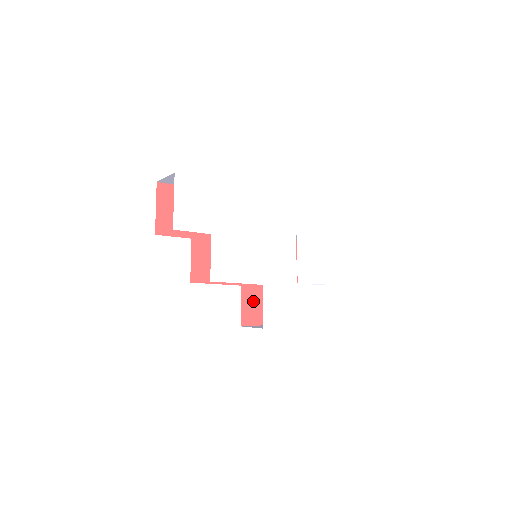
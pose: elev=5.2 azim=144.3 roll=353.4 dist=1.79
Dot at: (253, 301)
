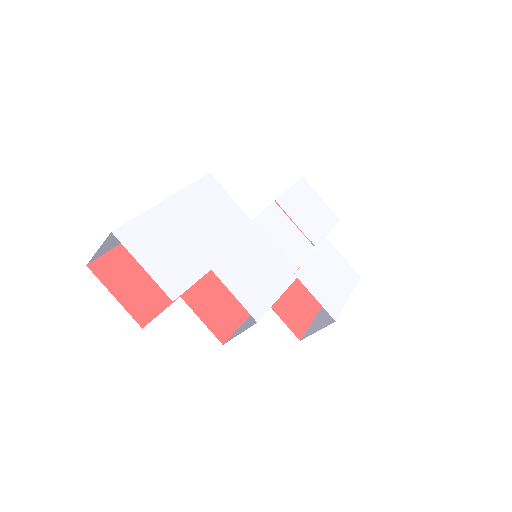
Dot at: (286, 305)
